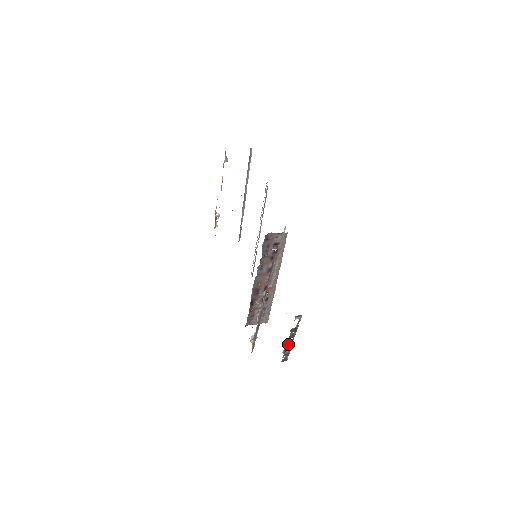
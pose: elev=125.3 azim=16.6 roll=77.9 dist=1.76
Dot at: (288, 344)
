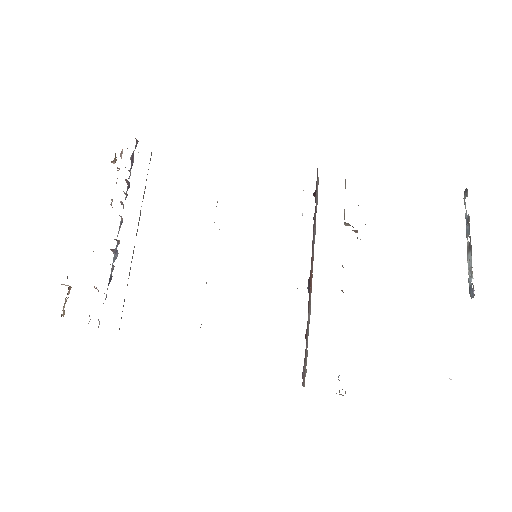
Dot at: occluded
